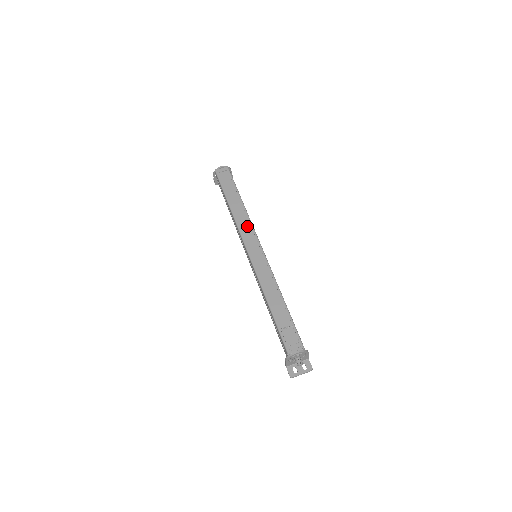
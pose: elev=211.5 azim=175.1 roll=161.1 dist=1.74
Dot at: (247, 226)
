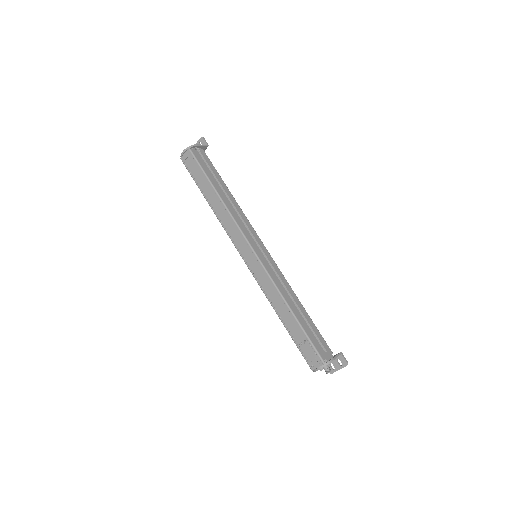
Dot at: (233, 227)
